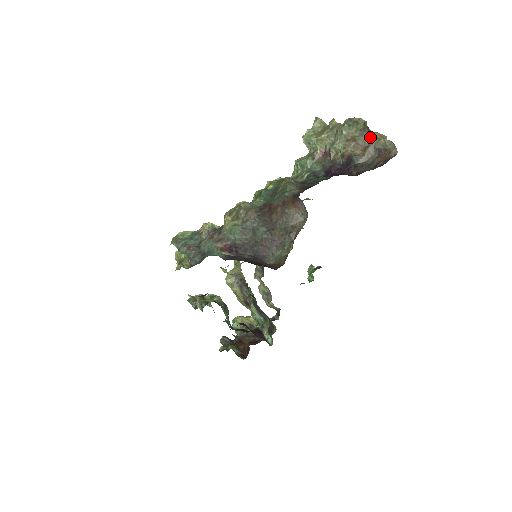
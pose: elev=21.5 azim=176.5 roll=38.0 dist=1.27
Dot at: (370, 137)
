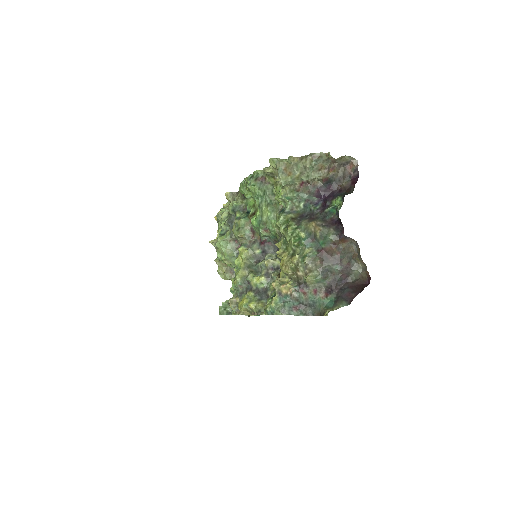
Dot at: (335, 161)
